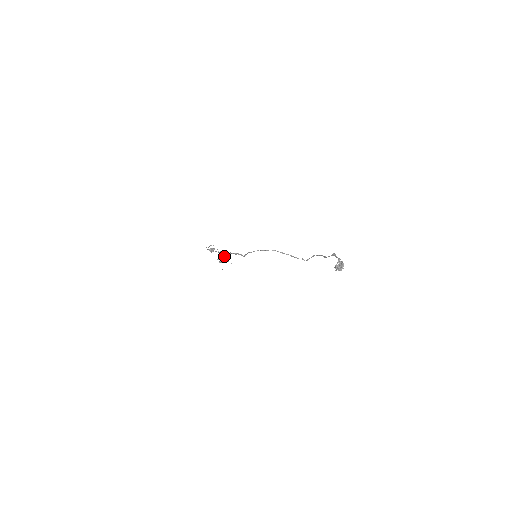
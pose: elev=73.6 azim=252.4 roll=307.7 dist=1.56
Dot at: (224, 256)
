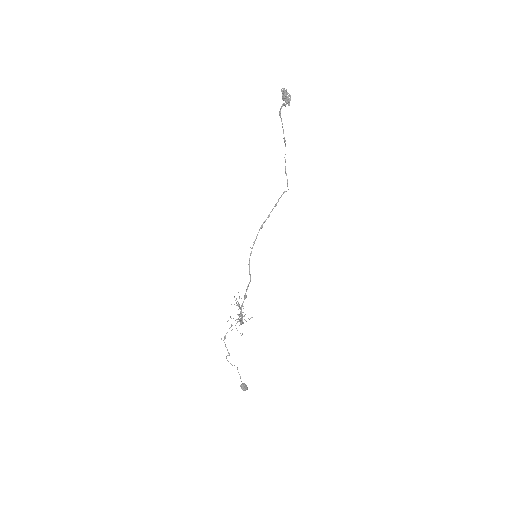
Dot at: occluded
